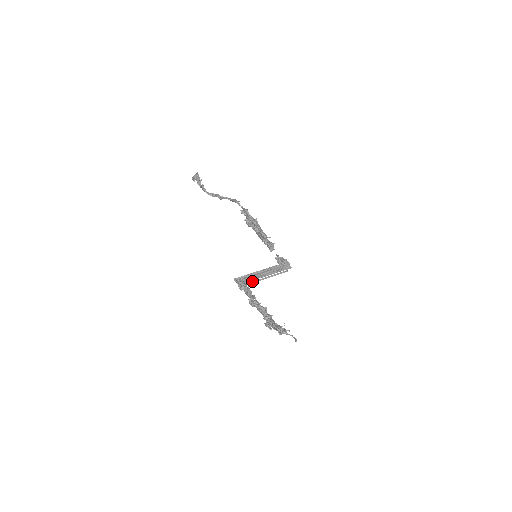
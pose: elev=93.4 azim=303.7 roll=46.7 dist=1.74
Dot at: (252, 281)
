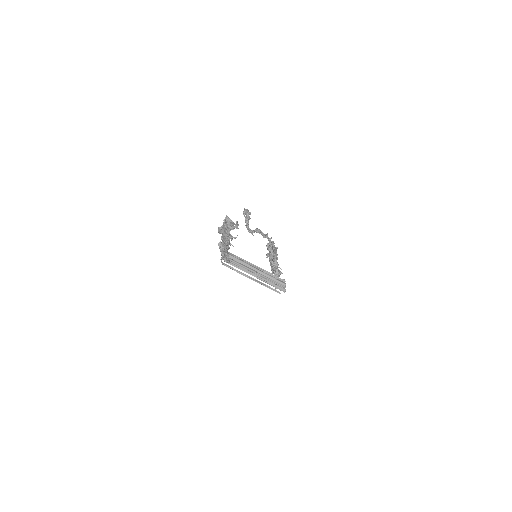
Dot at: (237, 270)
